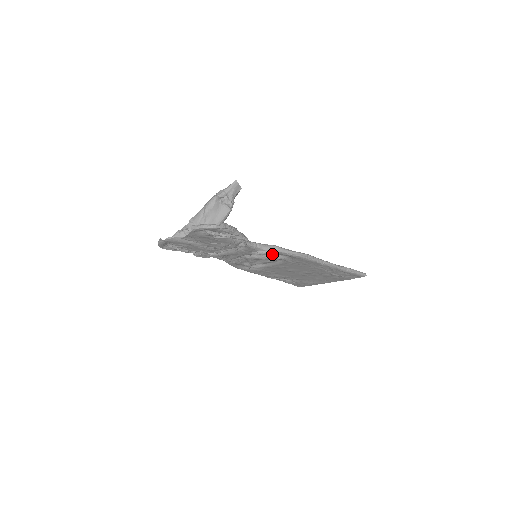
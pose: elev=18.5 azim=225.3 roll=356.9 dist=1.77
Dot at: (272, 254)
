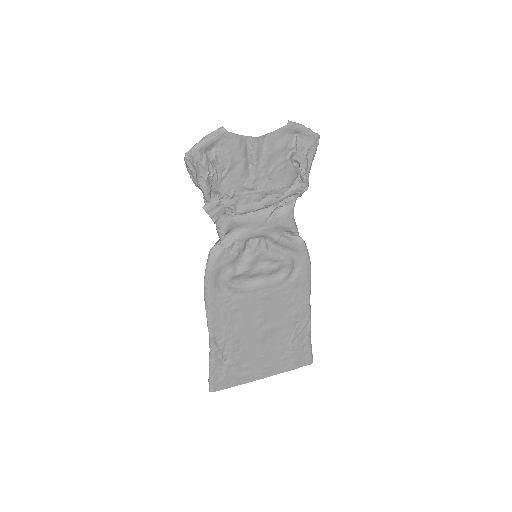
Dot at: (292, 246)
